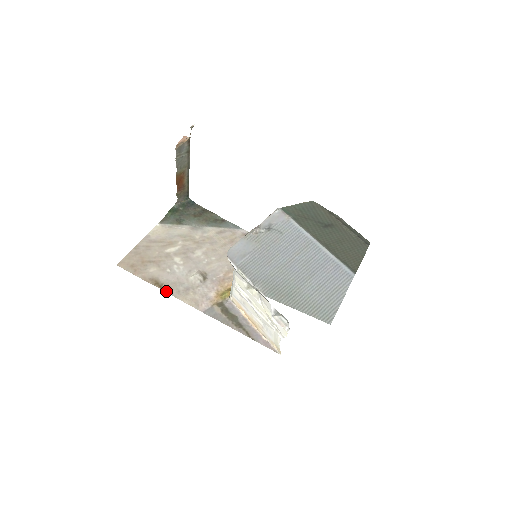
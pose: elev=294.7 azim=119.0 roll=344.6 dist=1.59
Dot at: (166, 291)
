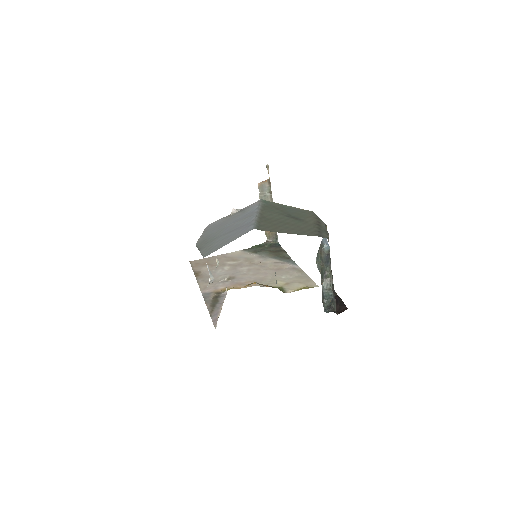
Dot at: (197, 278)
